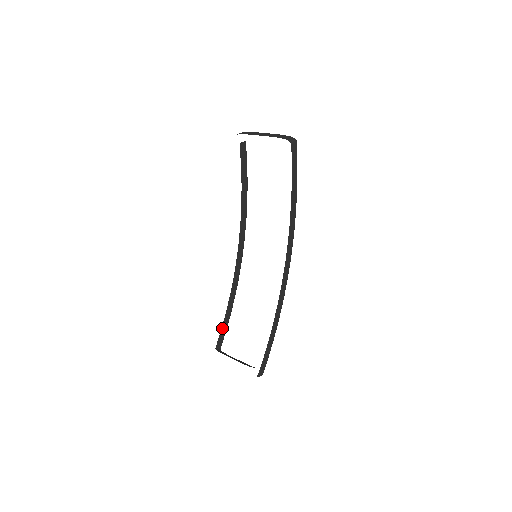
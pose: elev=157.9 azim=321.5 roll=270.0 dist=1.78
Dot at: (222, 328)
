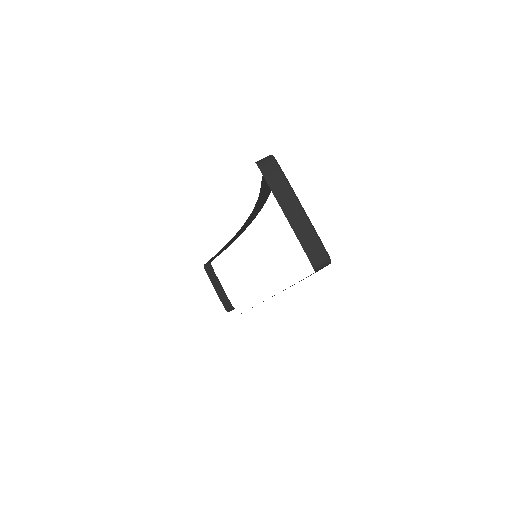
Dot at: (214, 256)
